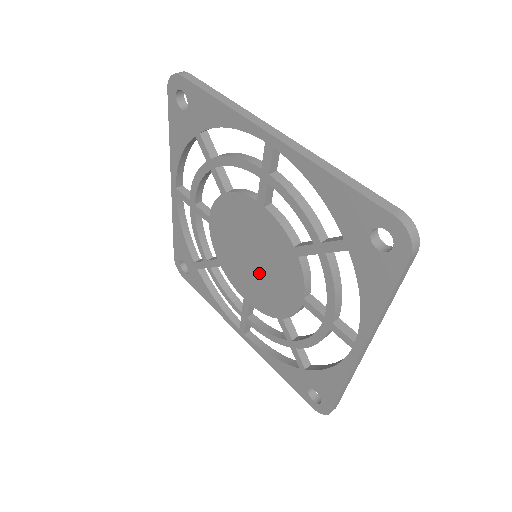
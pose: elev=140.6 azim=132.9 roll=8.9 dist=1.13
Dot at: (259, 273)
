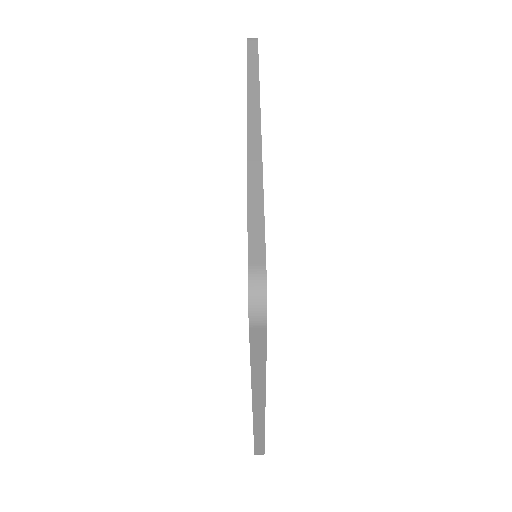
Dot at: occluded
